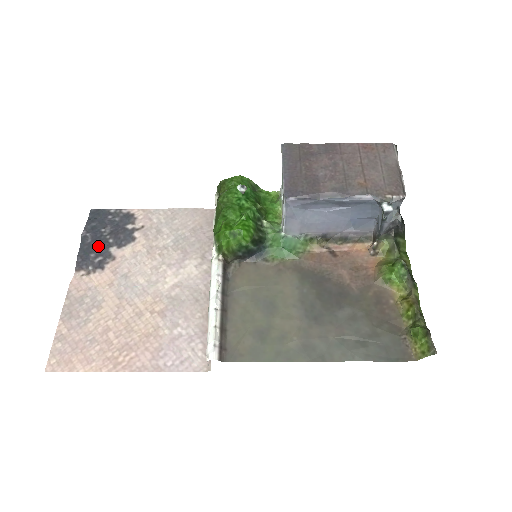
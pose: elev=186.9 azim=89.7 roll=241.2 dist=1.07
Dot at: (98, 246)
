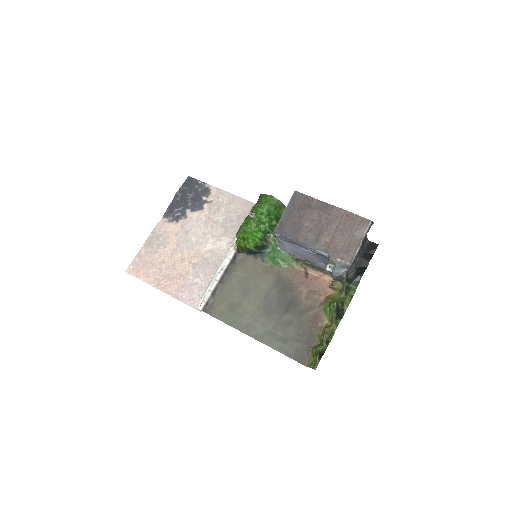
Dot at: (181, 205)
